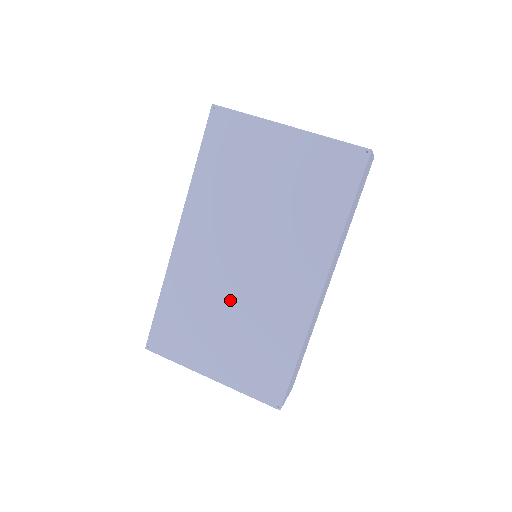
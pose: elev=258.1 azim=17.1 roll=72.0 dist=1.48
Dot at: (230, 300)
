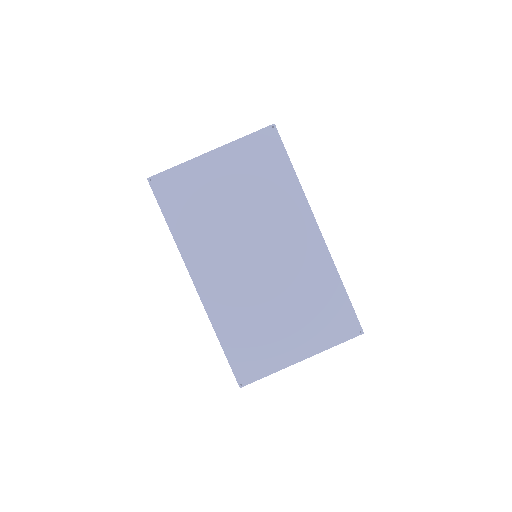
Dot at: (269, 294)
